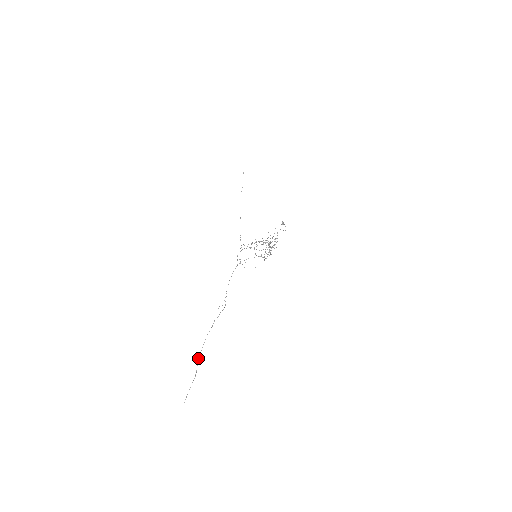
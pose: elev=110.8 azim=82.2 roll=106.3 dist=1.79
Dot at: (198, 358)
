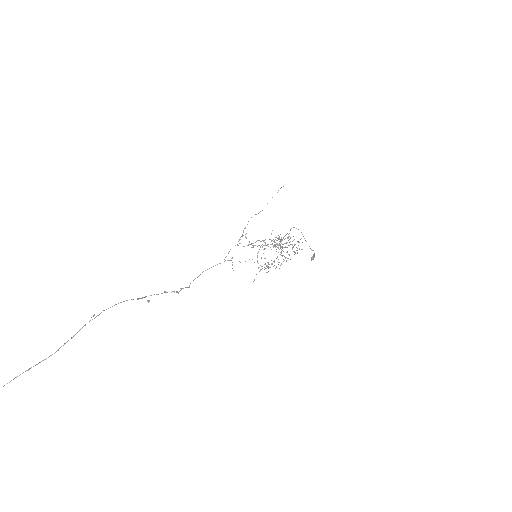
Dot at: occluded
